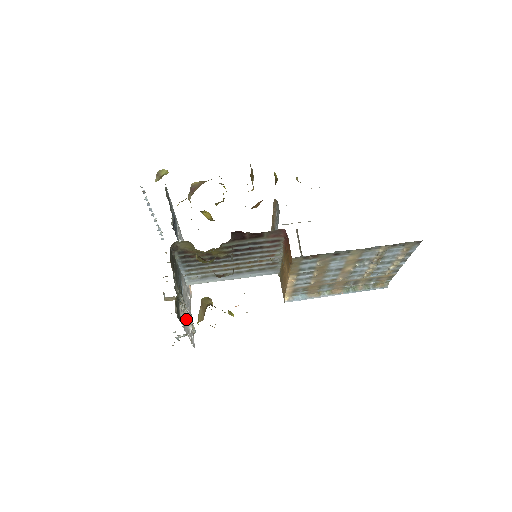
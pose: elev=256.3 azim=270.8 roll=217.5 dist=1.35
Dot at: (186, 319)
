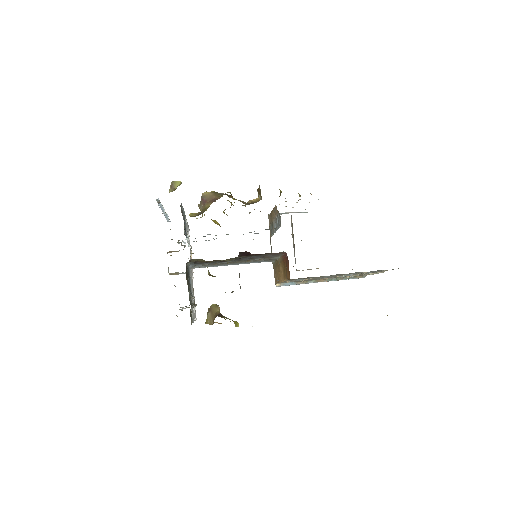
Dot at: occluded
